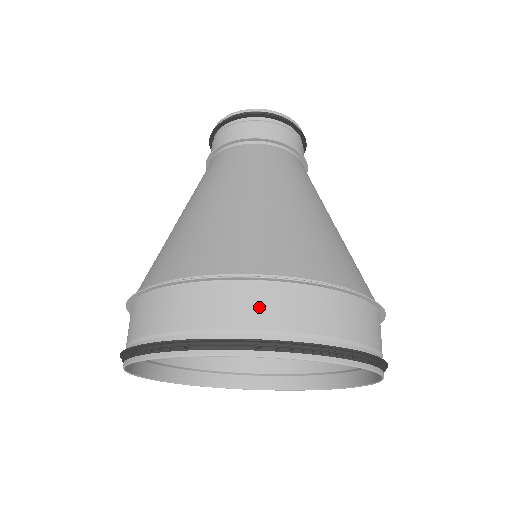
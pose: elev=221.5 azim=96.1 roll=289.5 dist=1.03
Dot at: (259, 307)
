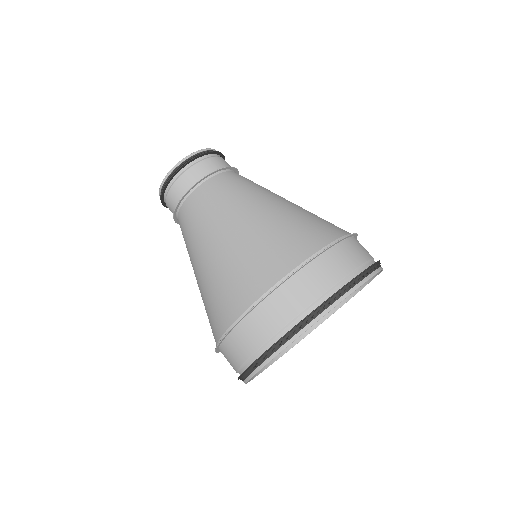
Dot at: (285, 306)
